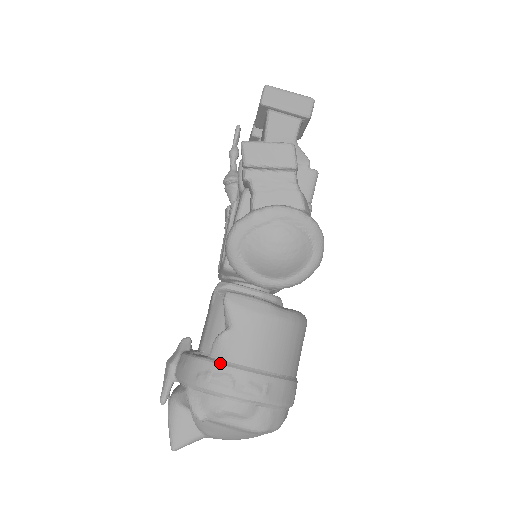
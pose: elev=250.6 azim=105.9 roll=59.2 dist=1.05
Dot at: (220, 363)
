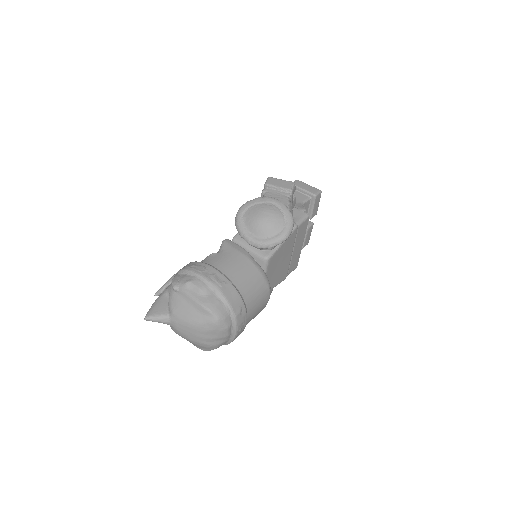
Dot at: (203, 262)
